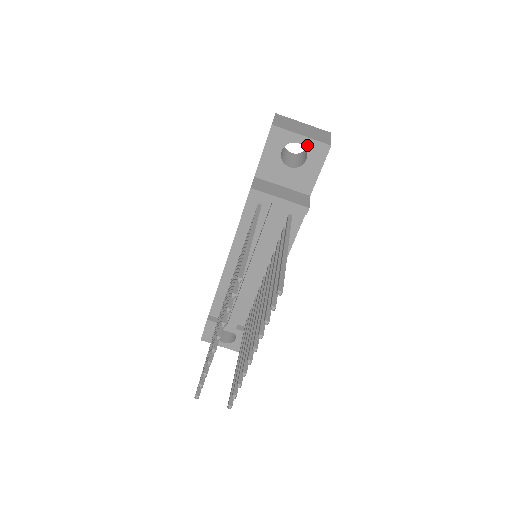
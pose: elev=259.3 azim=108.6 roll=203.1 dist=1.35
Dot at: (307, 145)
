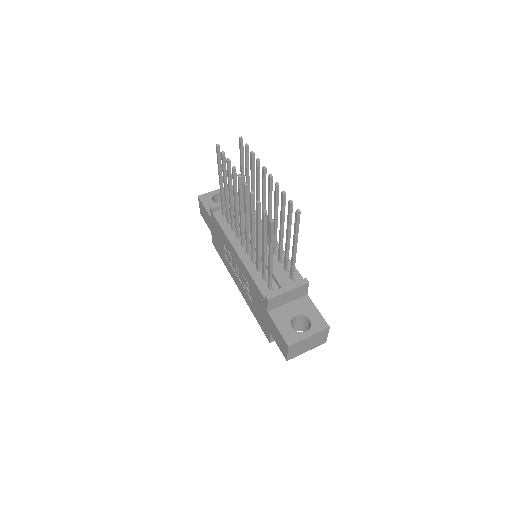
Dot at: occluded
